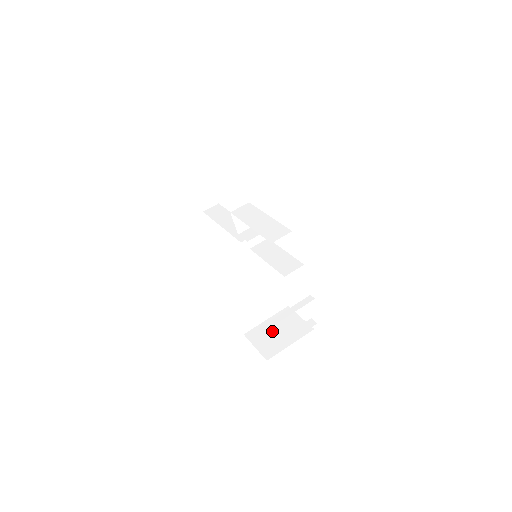
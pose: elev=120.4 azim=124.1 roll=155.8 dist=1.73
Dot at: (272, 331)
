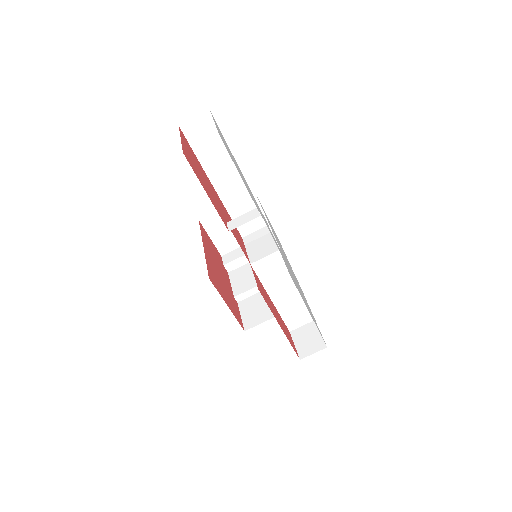
Dot at: occluded
